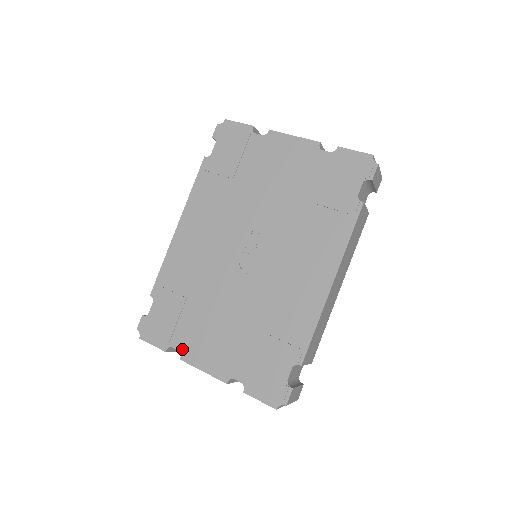
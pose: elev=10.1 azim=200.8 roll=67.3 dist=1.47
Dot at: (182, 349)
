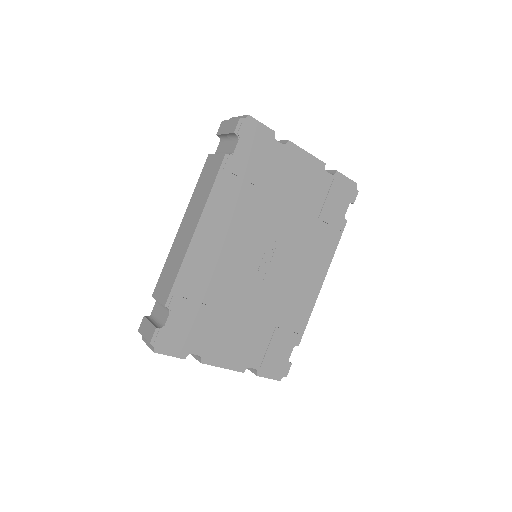
Dot at: (203, 353)
